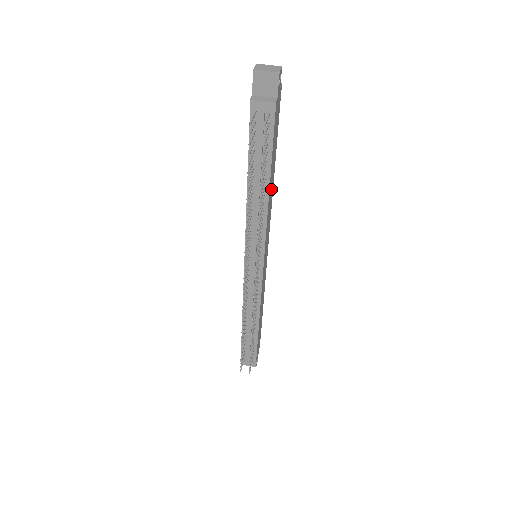
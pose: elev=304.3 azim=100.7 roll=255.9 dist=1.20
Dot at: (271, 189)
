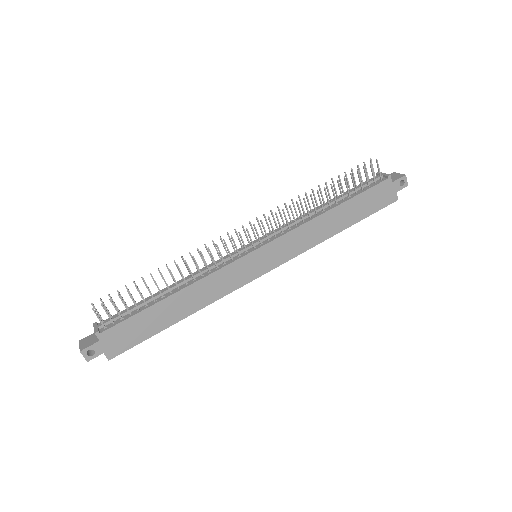
Dot at: (327, 227)
